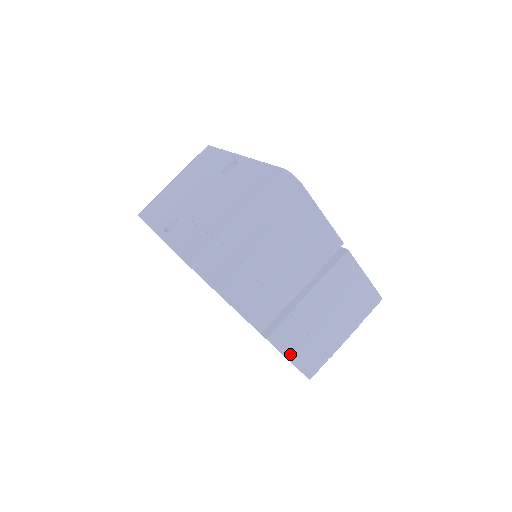
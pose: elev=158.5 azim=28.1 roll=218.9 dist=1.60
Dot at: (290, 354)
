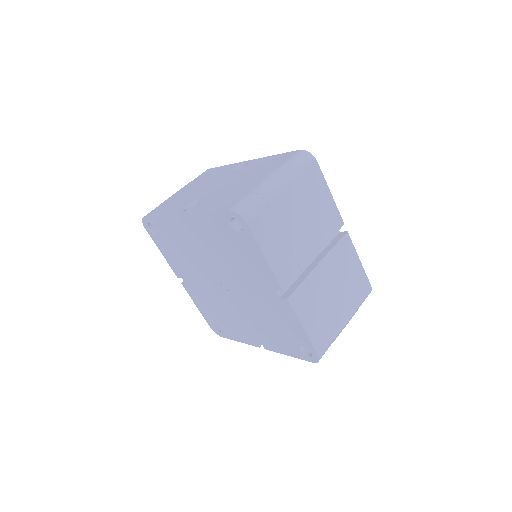
Dot at: (305, 323)
